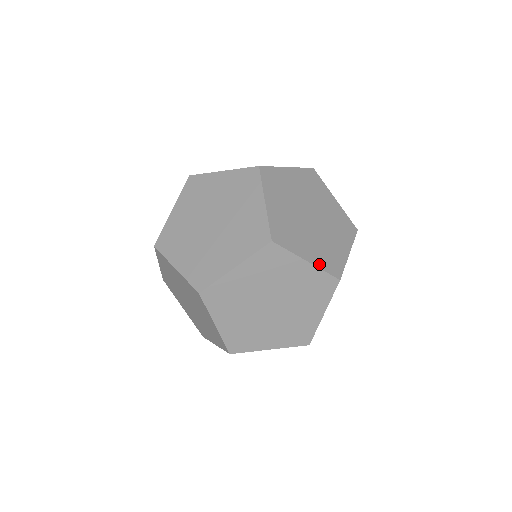
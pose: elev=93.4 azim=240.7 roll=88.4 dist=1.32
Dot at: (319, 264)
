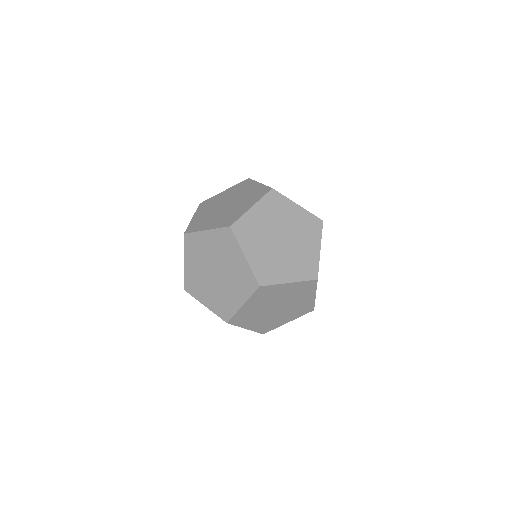
Dot at: (253, 265)
